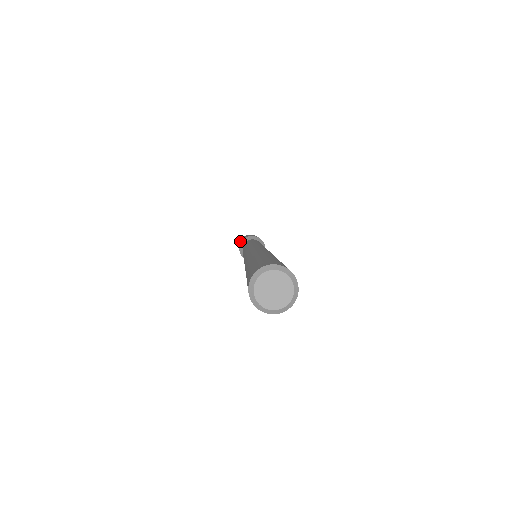
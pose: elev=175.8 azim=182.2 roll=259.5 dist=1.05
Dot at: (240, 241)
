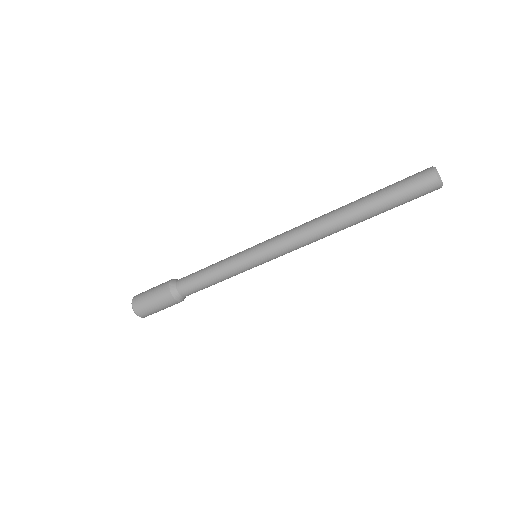
Dot at: occluded
